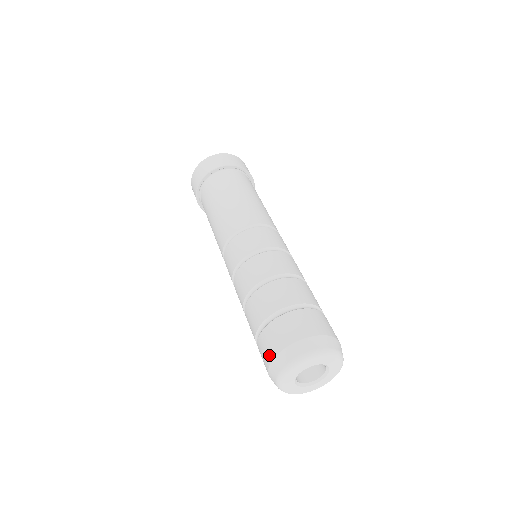
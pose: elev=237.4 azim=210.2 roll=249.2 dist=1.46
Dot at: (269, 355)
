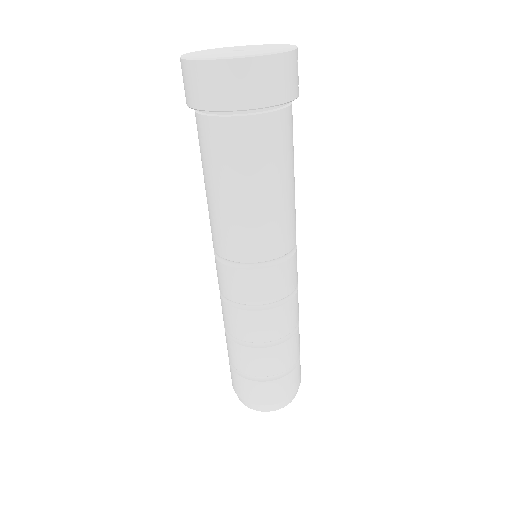
Dot at: (258, 401)
